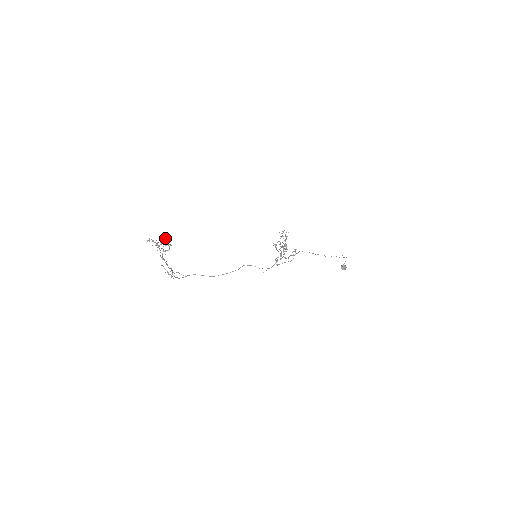
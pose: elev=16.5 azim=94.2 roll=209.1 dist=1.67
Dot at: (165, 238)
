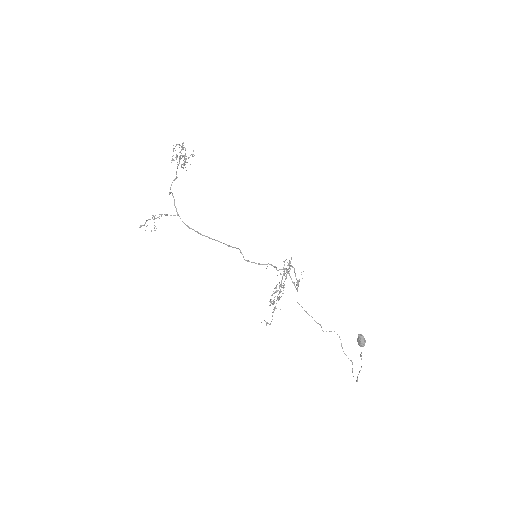
Dot at: occluded
